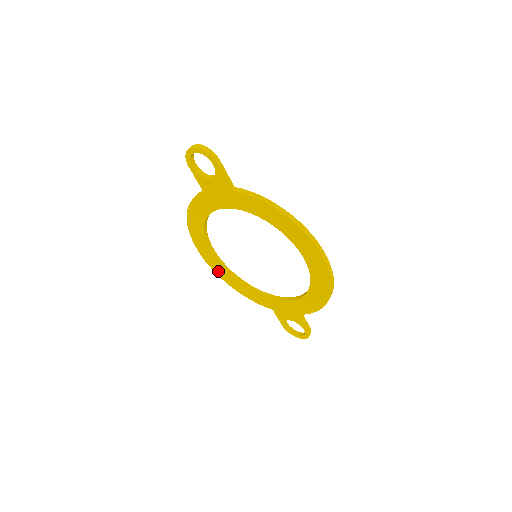
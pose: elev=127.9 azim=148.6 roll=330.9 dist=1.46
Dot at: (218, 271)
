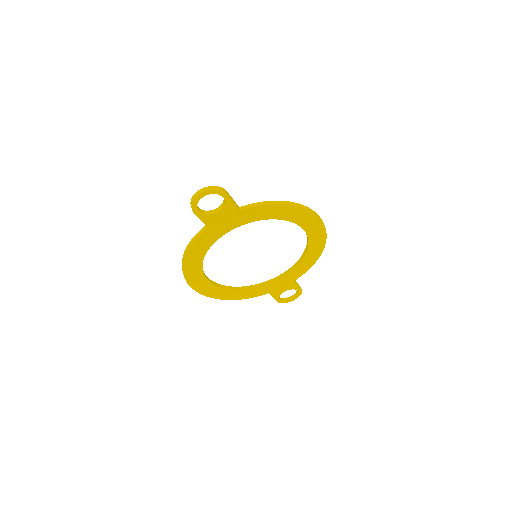
Dot at: (213, 294)
